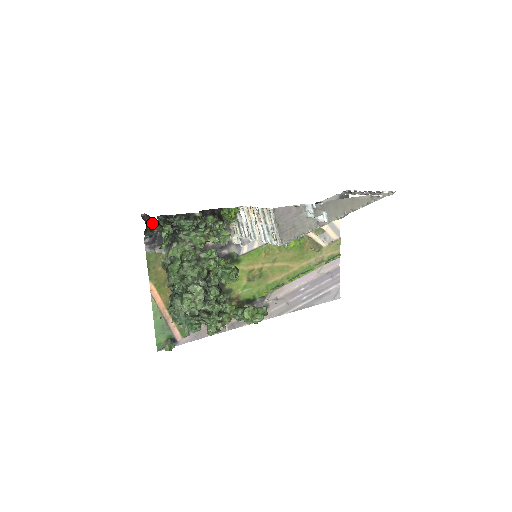
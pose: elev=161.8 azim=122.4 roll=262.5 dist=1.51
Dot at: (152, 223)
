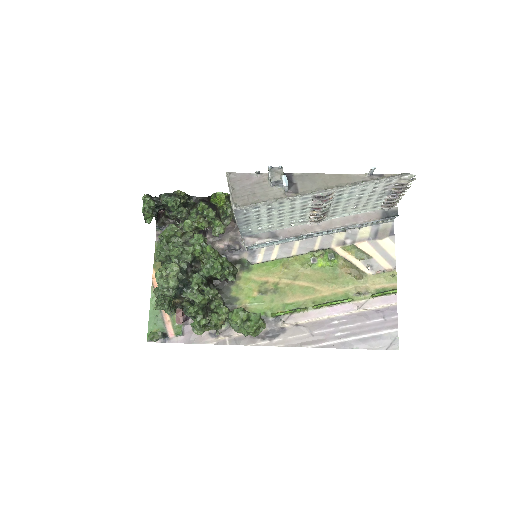
Dot at: (166, 218)
